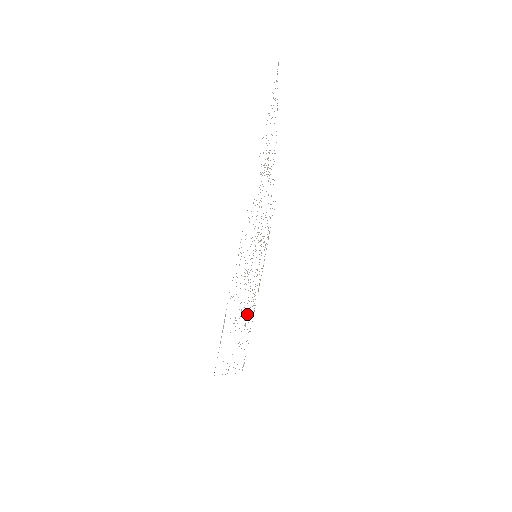
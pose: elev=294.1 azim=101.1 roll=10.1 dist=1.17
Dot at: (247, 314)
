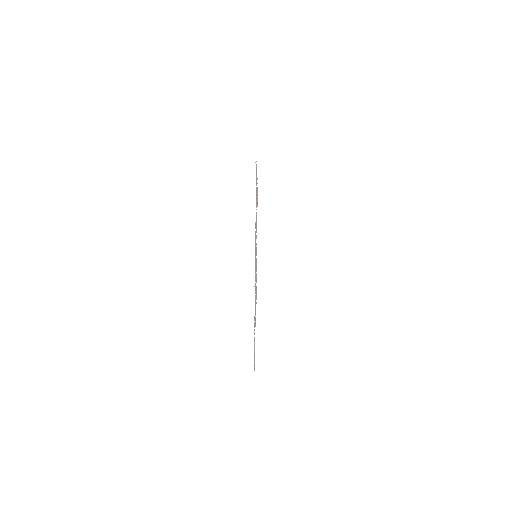
Dot at: occluded
